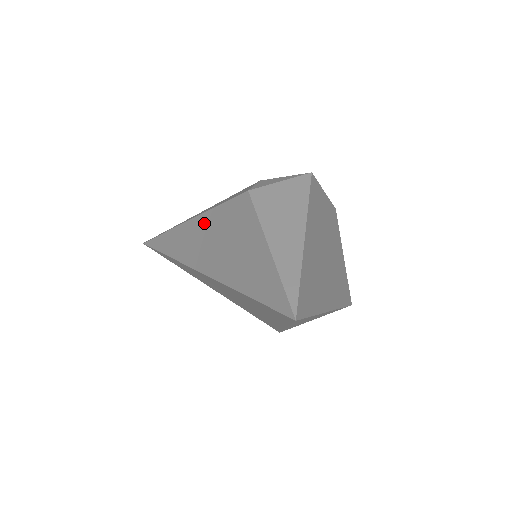
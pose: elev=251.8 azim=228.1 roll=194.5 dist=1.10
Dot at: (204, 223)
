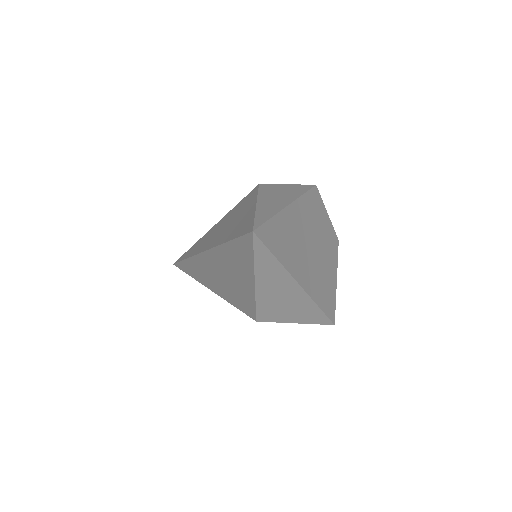
Dot at: (221, 222)
